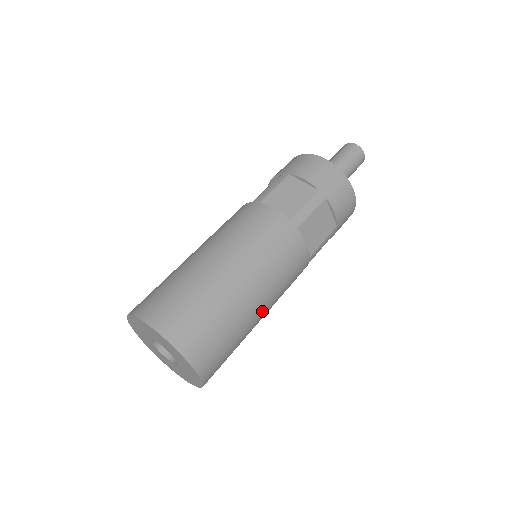
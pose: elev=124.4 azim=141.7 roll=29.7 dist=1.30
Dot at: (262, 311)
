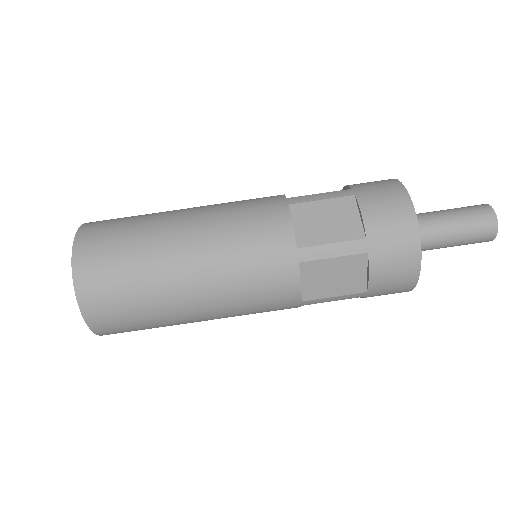
Dot at: (201, 315)
